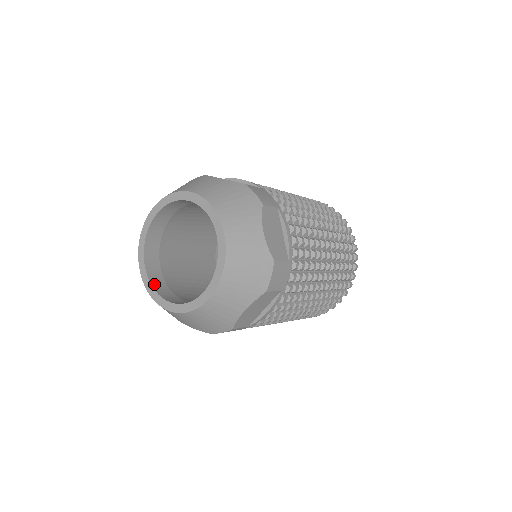
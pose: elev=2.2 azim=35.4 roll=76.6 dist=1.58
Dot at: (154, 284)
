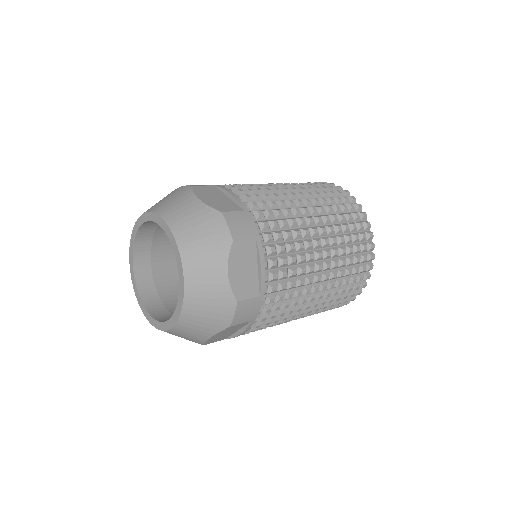
Dot at: (160, 320)
